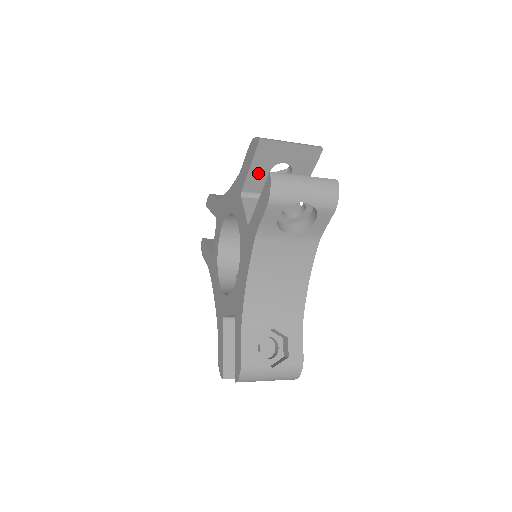
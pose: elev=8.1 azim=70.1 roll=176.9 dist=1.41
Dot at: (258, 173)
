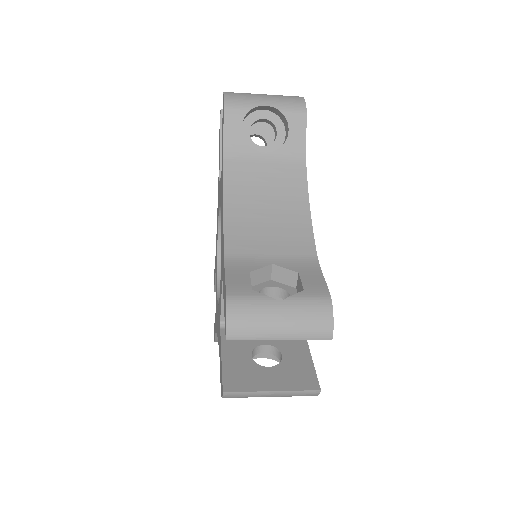
Dot at: occluded
